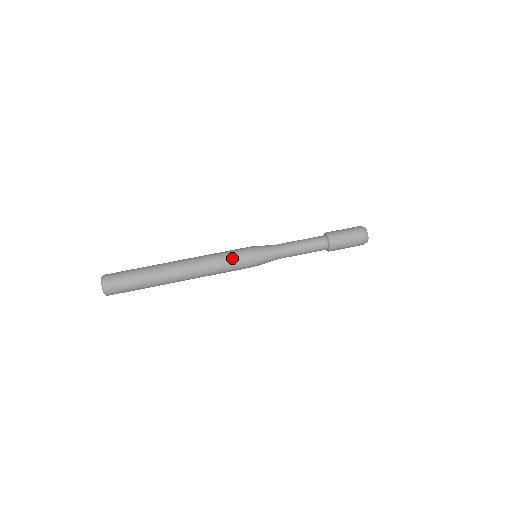
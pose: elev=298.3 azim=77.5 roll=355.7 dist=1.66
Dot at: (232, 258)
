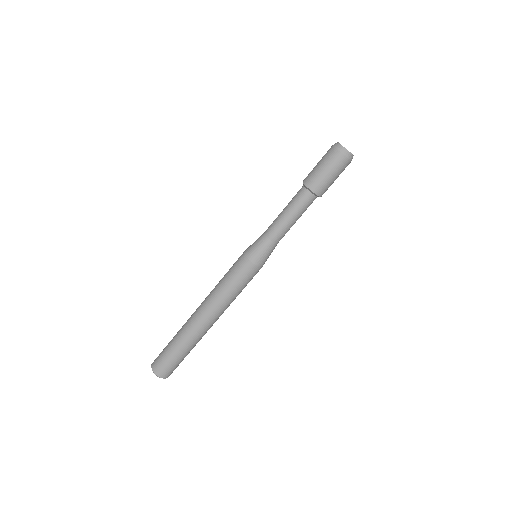
Dot at: (238, 281)
